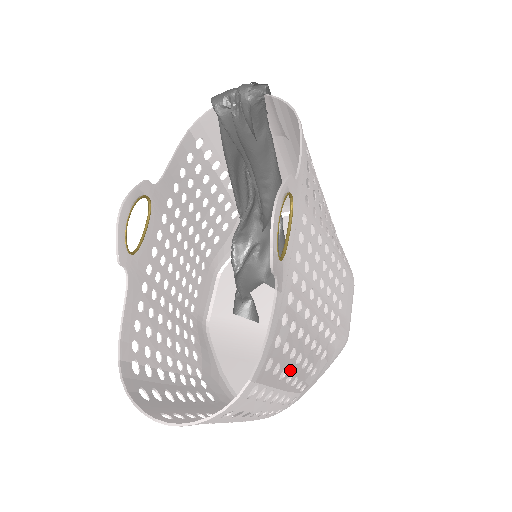
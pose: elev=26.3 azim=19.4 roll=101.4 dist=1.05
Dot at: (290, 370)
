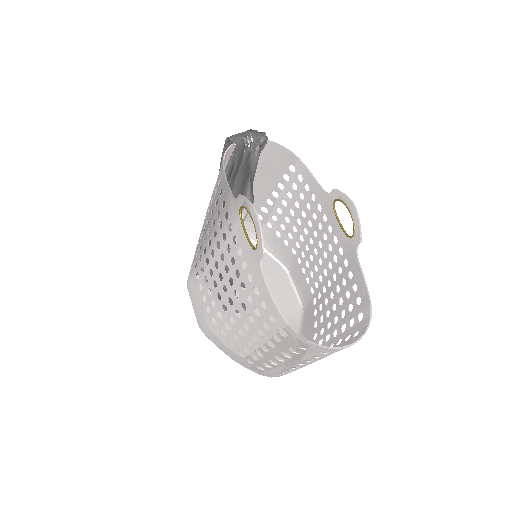
Dot at: (339, 313)
